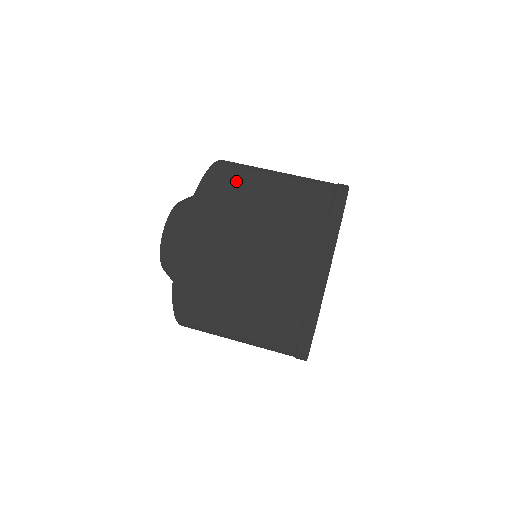
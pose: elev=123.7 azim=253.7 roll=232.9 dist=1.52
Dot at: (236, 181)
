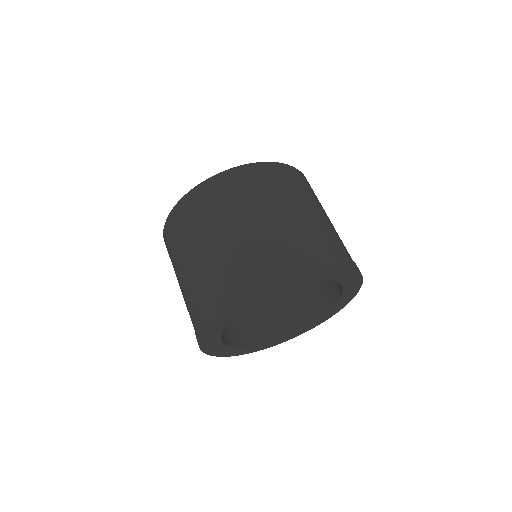
Dot at: (219, 201)
